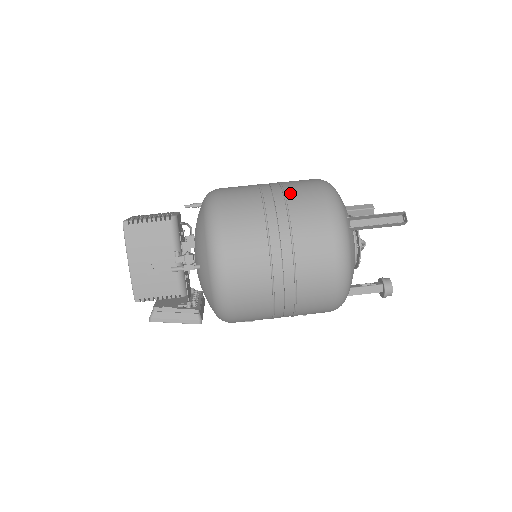
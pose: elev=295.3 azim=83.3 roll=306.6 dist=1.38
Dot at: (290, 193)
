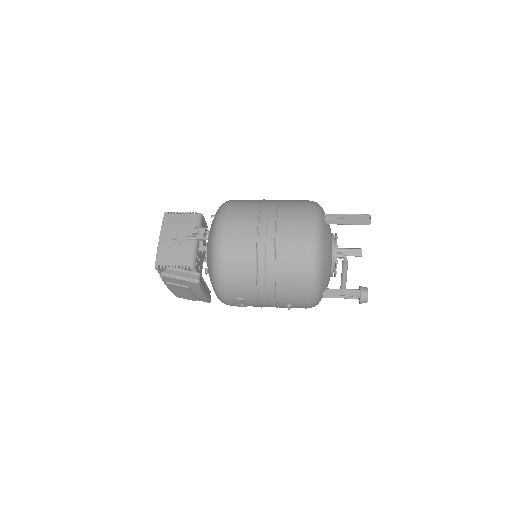
Dot at: occluded
